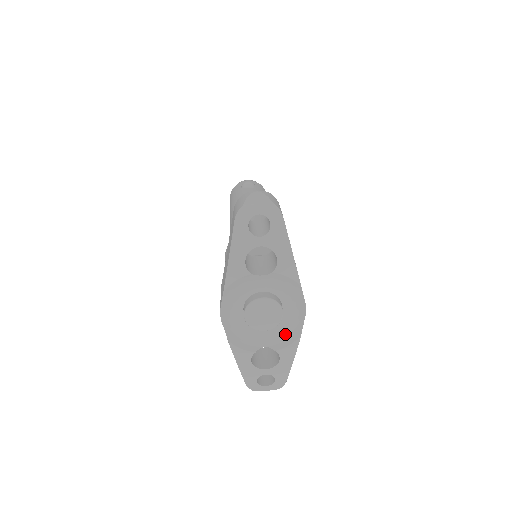
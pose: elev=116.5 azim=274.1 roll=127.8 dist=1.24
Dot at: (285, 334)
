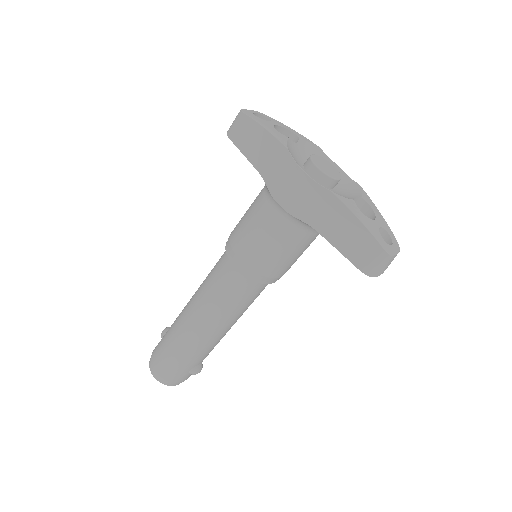
Dot at: (351, 189)
